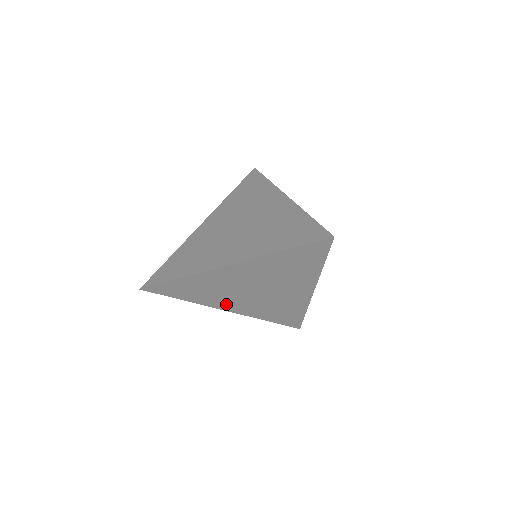
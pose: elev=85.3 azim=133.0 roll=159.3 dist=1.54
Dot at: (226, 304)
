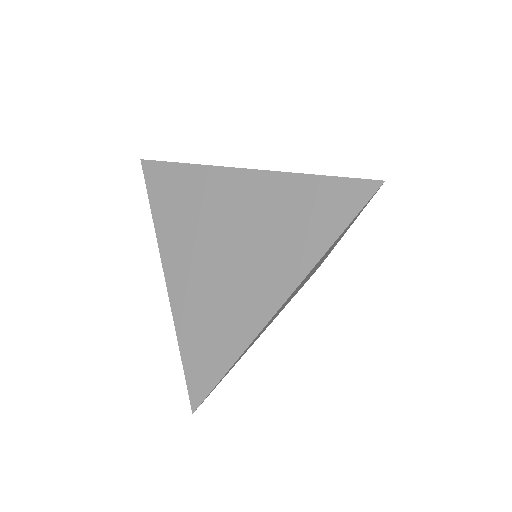
Dot at: (177, 258)
